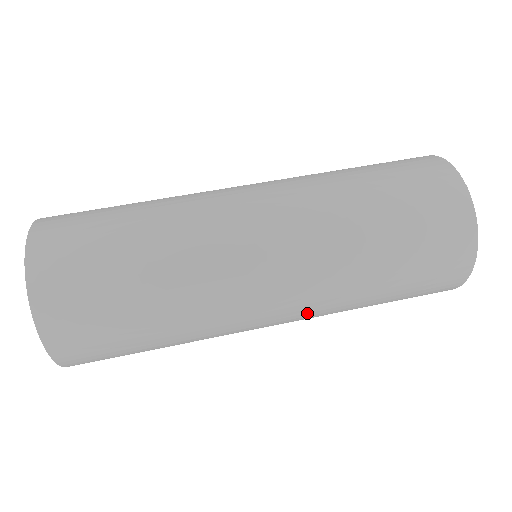
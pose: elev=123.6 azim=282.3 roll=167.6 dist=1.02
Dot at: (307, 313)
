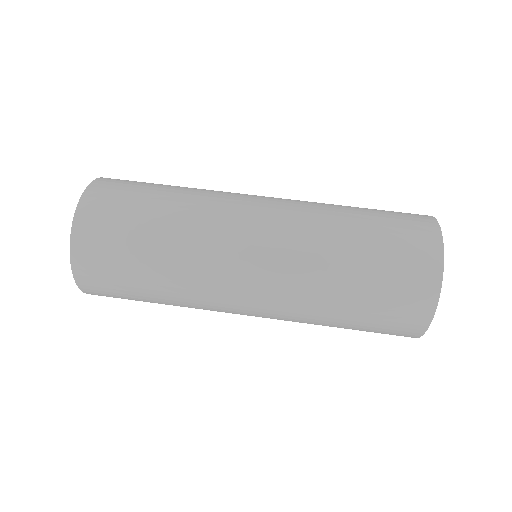
Dot at: (277, 314)
